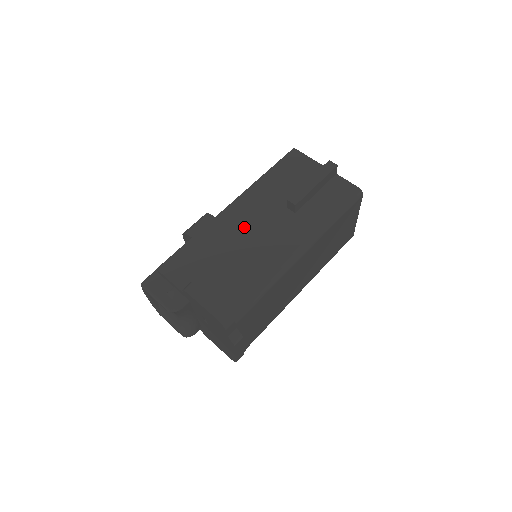
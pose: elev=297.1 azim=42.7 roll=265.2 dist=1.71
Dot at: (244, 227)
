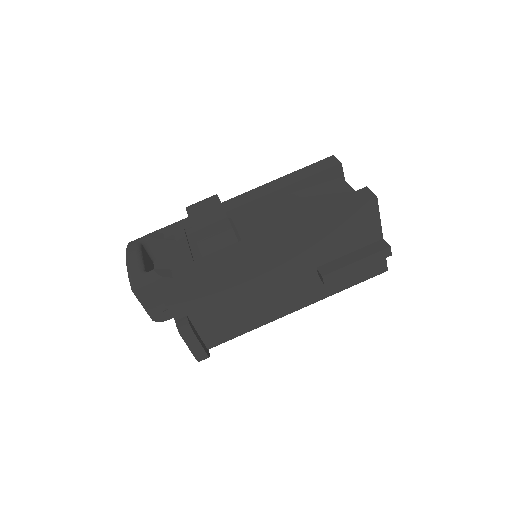
Dot at: (265, 275)
